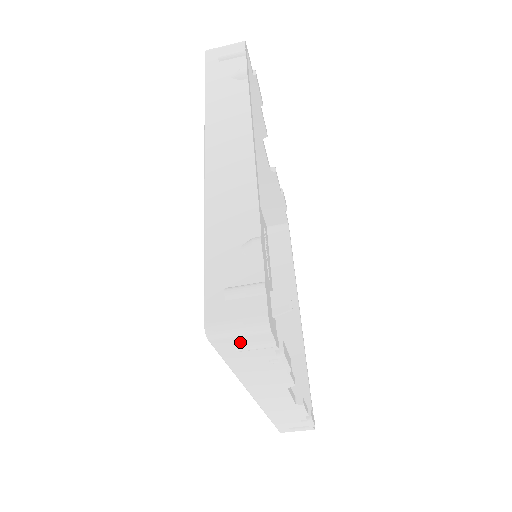
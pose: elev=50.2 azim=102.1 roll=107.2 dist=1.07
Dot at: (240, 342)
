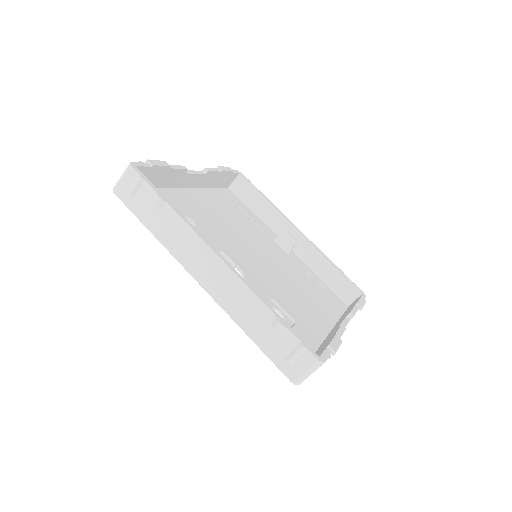
Dot at: occluded
